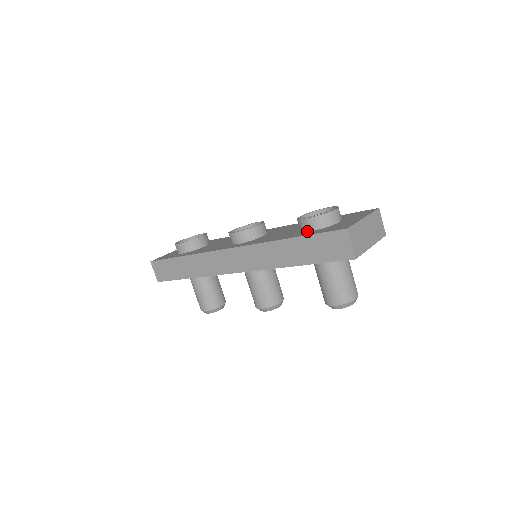
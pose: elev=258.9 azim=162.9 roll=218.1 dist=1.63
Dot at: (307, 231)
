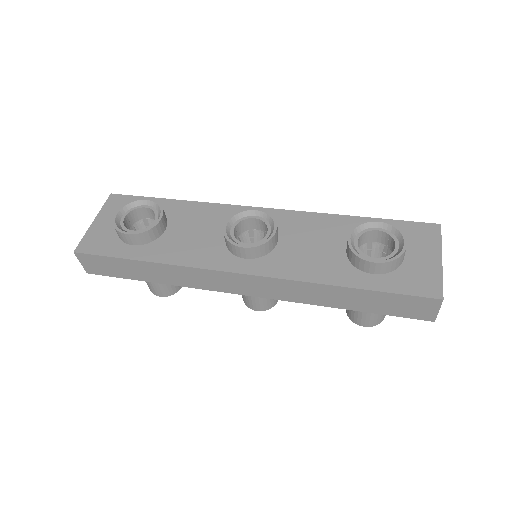
Dot at: (368, 272)
